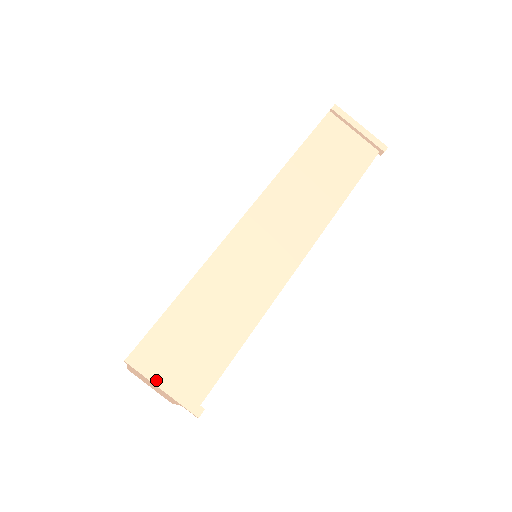
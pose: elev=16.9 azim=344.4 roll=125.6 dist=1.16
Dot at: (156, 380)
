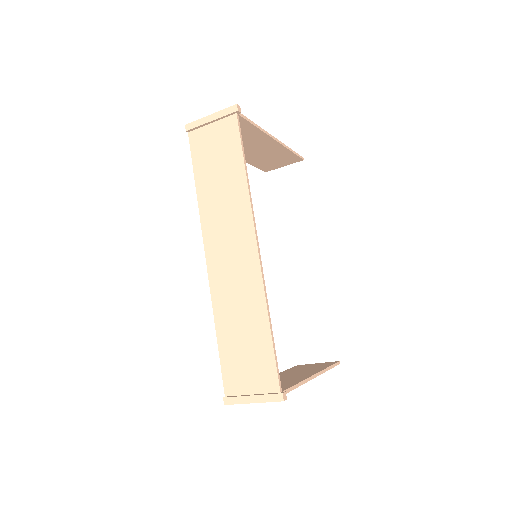
Dot at: (246, 401)
